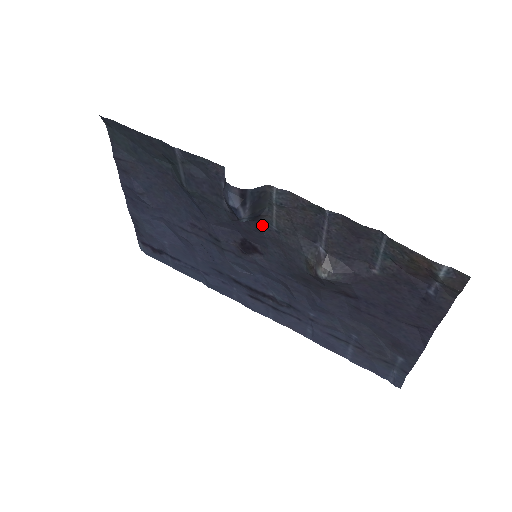
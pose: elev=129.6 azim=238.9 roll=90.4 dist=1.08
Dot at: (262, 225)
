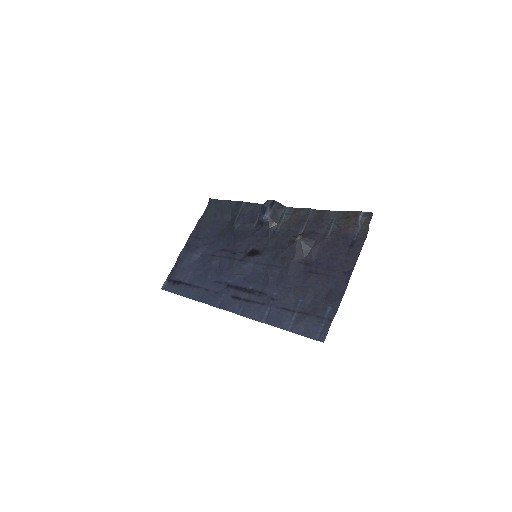
Dot at: (271, 231)
